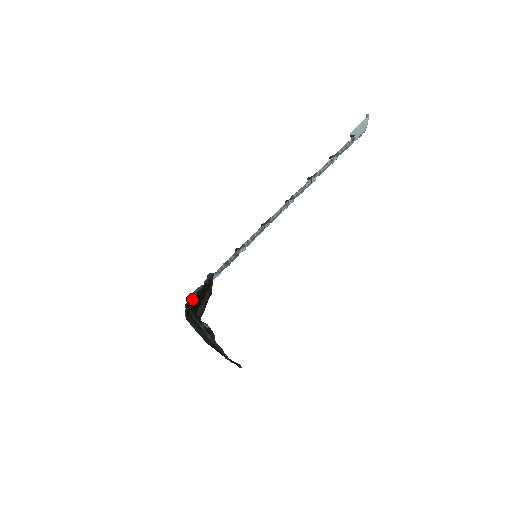
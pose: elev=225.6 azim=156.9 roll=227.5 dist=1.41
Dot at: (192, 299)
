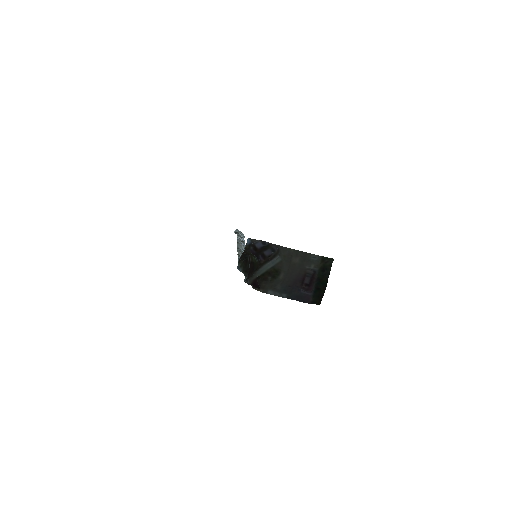
Dot at: occluded
